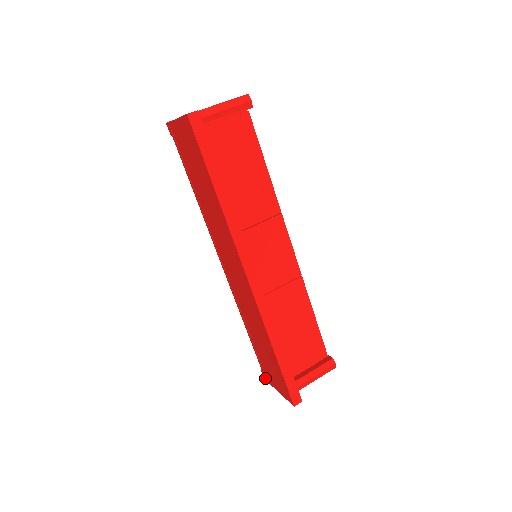
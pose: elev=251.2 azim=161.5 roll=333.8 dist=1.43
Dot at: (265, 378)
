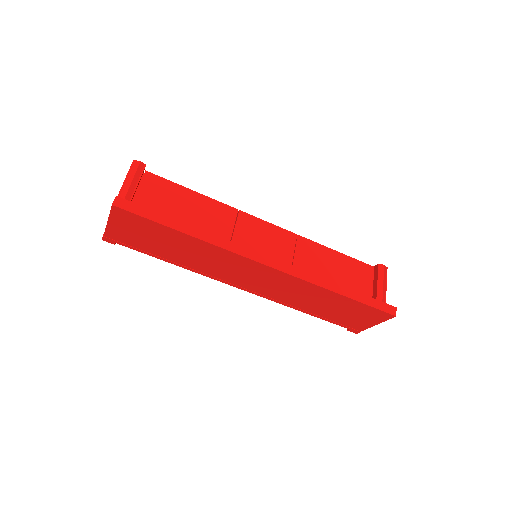
Dot at: (356, 331)
